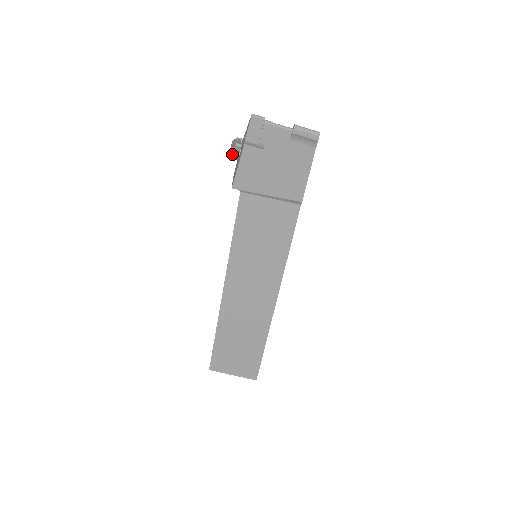
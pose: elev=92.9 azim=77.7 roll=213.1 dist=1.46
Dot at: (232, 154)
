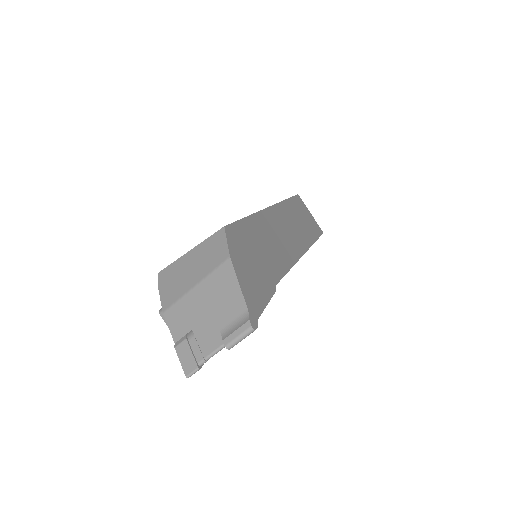
Dot at: occluded
